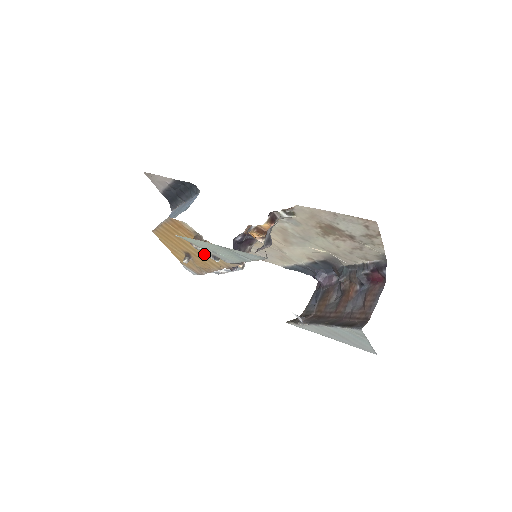
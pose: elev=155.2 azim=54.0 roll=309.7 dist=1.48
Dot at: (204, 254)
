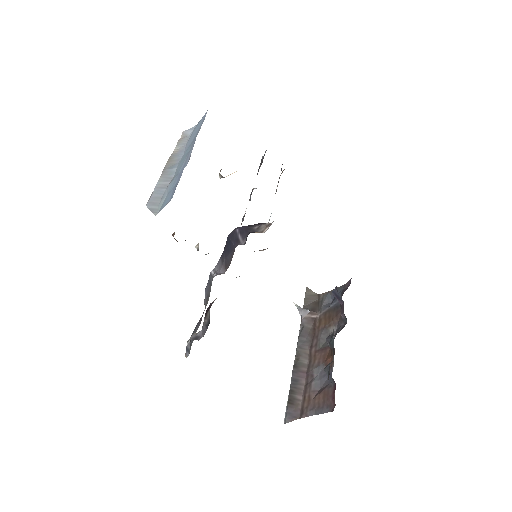
Dot at: occluded
